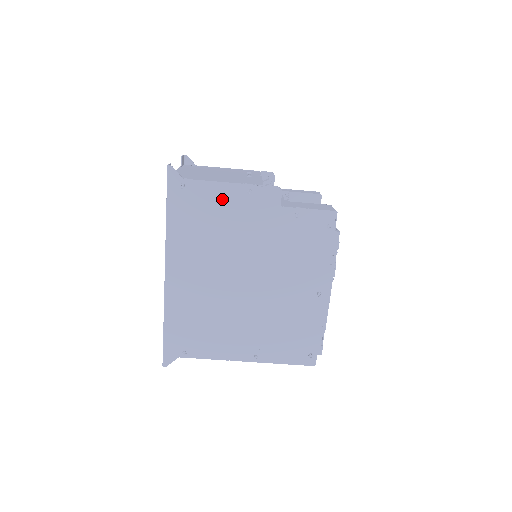
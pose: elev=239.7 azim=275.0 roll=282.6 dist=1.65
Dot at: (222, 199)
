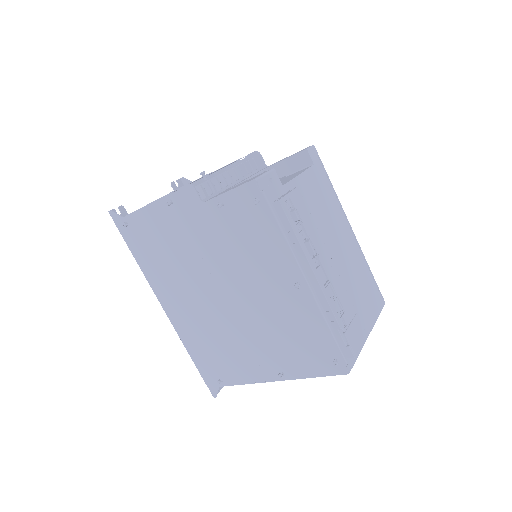
Dot at: (157, 221)
